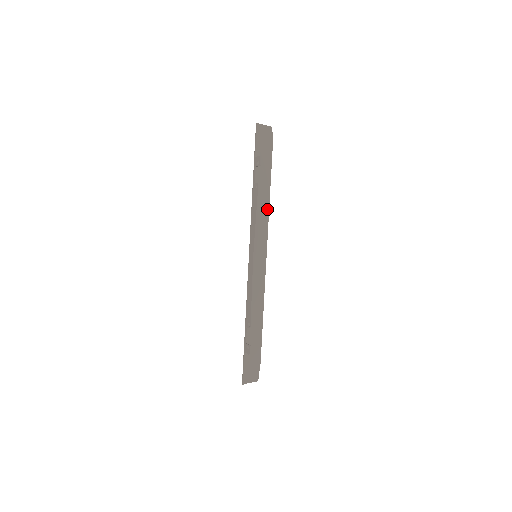
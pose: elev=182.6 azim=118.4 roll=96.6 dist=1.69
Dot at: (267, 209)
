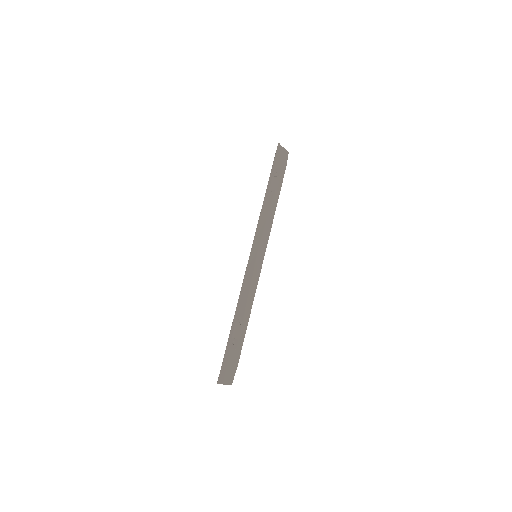
Dot at: (272, 218)
